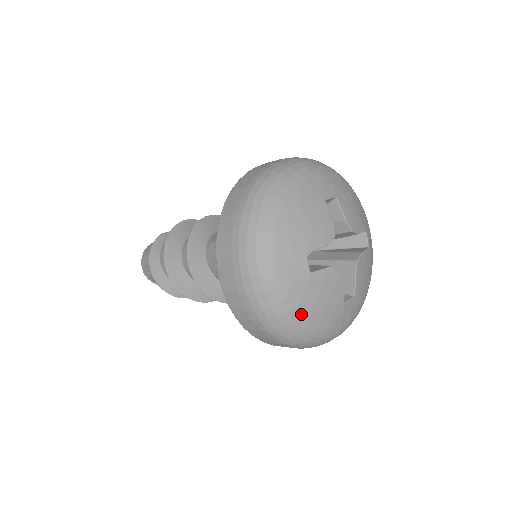
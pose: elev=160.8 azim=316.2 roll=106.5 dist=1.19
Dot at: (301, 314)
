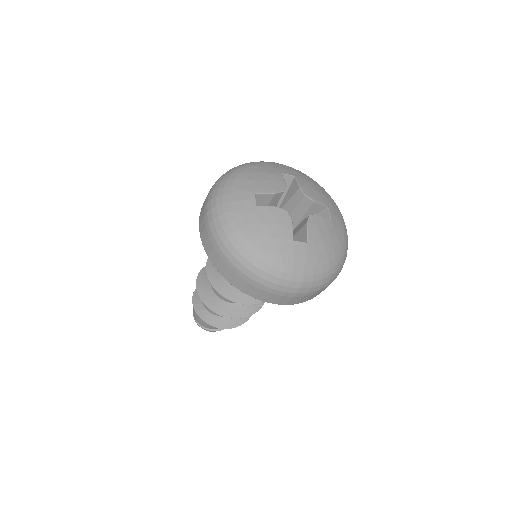
Dot at: (247, 235)
